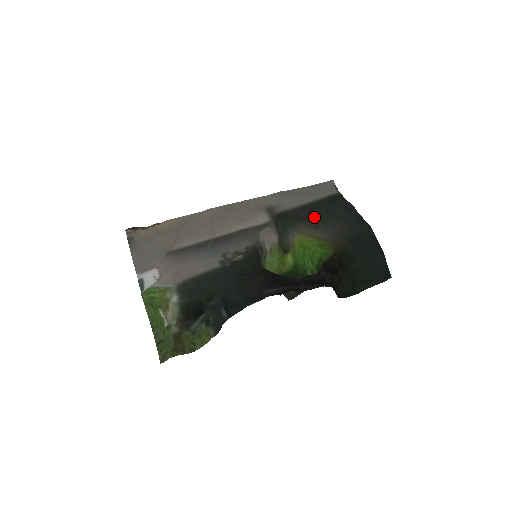
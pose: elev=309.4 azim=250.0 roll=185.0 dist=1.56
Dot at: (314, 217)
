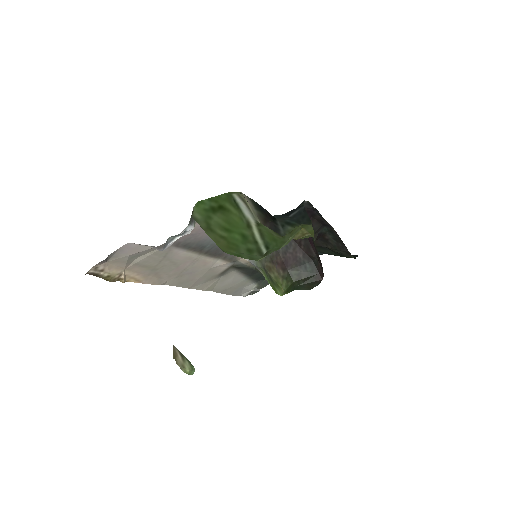
Dot at: occluded
